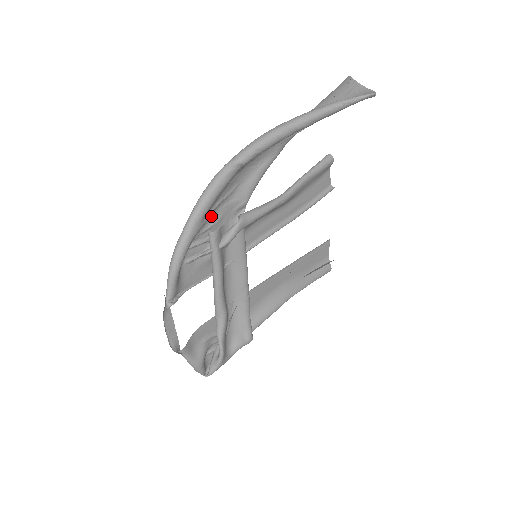
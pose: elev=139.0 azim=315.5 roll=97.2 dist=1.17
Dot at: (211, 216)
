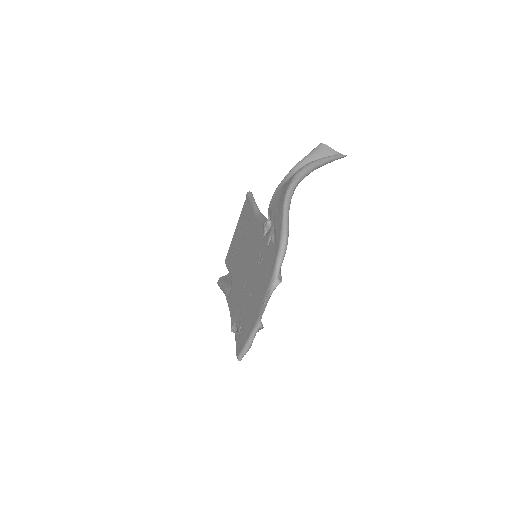
Dot at: (275, 217)
